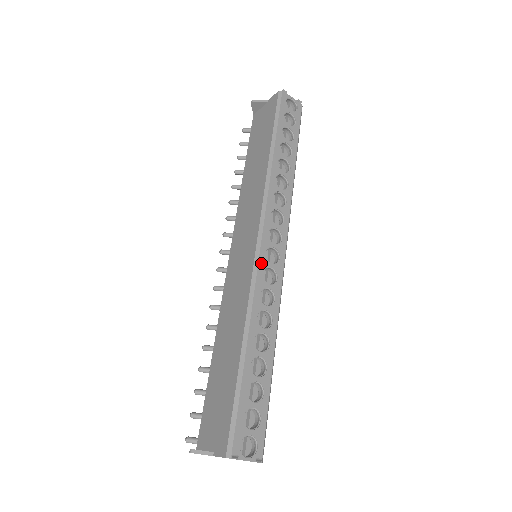
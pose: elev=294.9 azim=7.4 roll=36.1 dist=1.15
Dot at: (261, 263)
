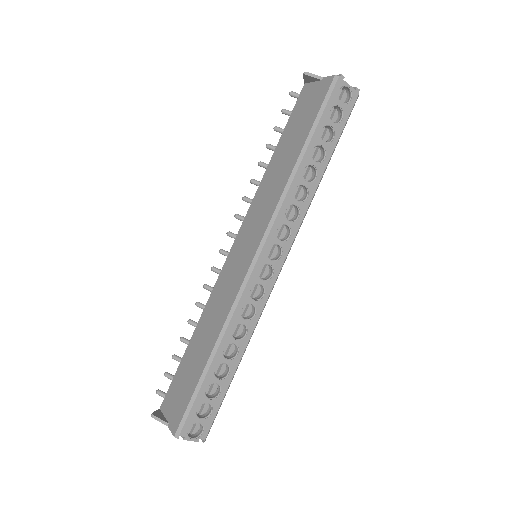
Dot at: (251, 280)
